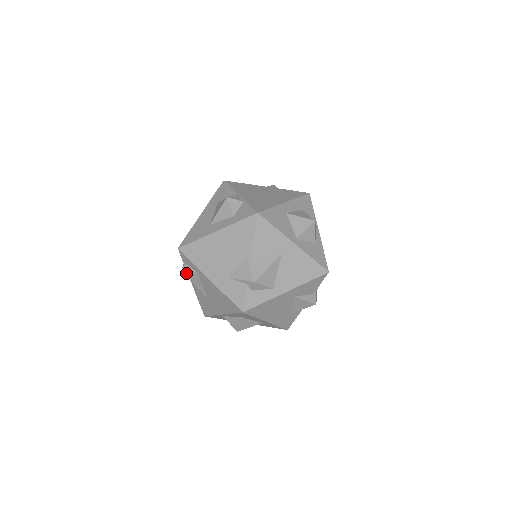
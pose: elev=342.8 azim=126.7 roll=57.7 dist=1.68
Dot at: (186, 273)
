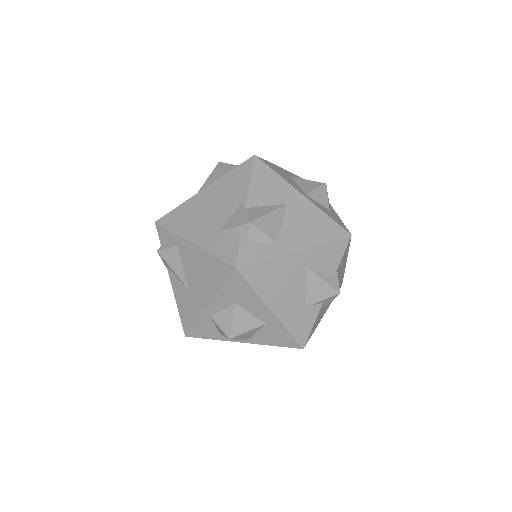
Dot at: (163, 254)
